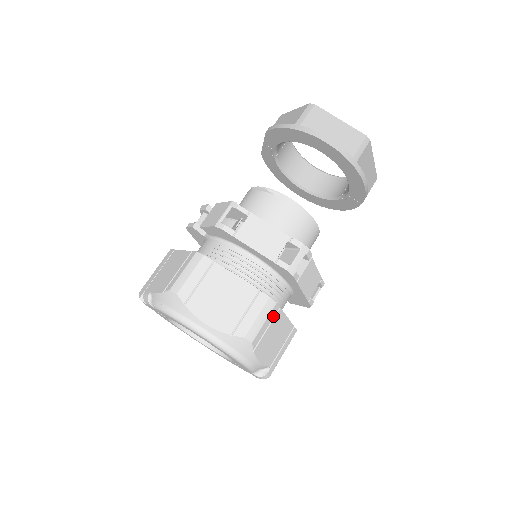
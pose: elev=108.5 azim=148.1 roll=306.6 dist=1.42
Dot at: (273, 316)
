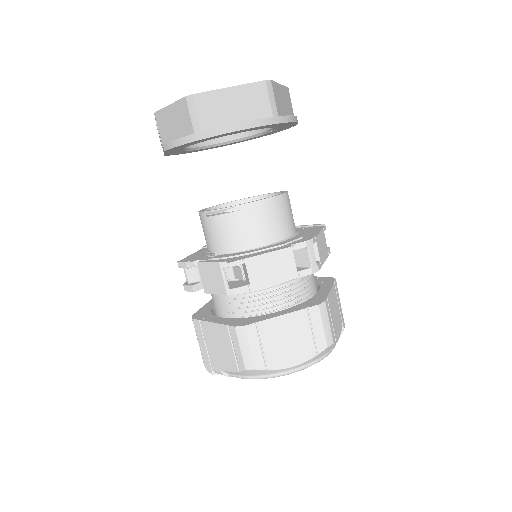
Dot at: (328, 309)
